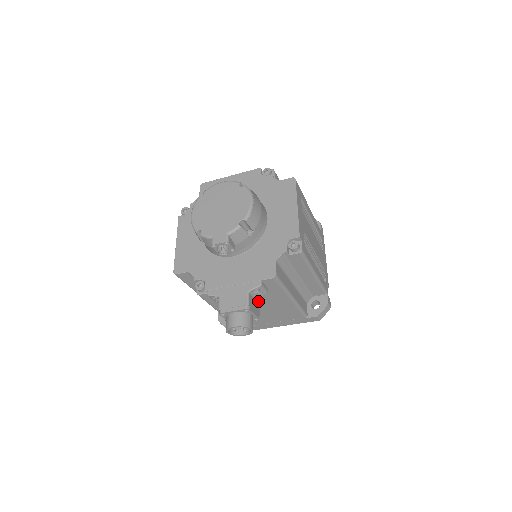
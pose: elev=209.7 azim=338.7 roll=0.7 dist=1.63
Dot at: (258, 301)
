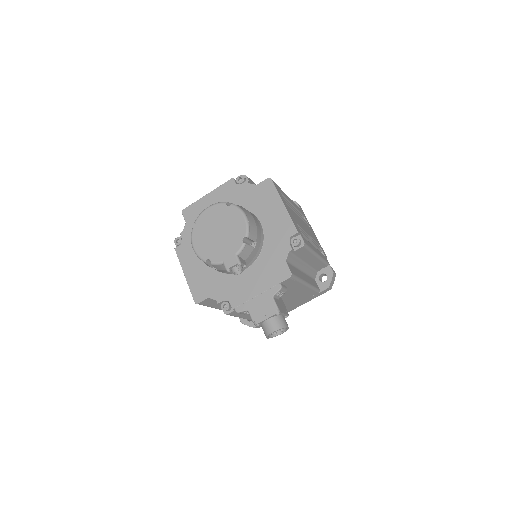
Dot at: (281, 300)
